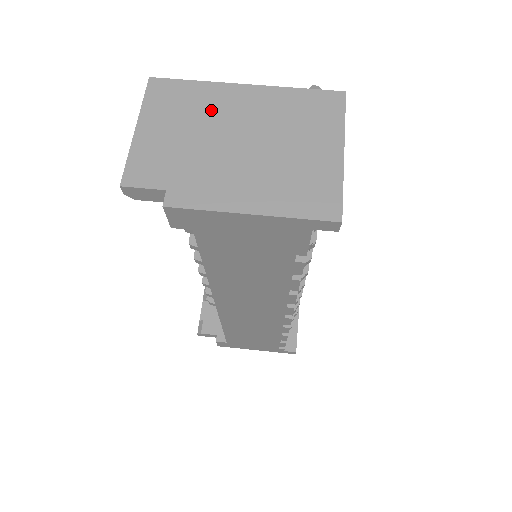
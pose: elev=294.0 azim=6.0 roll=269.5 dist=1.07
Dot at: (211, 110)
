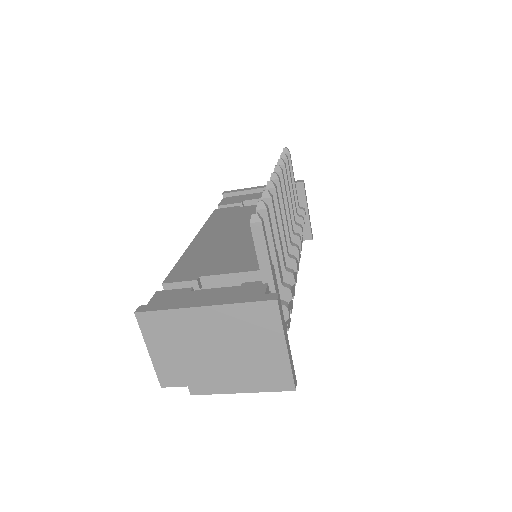
Dot at: (188, 331)
